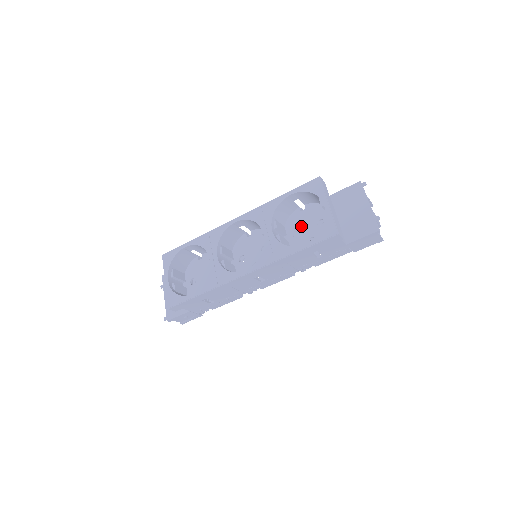
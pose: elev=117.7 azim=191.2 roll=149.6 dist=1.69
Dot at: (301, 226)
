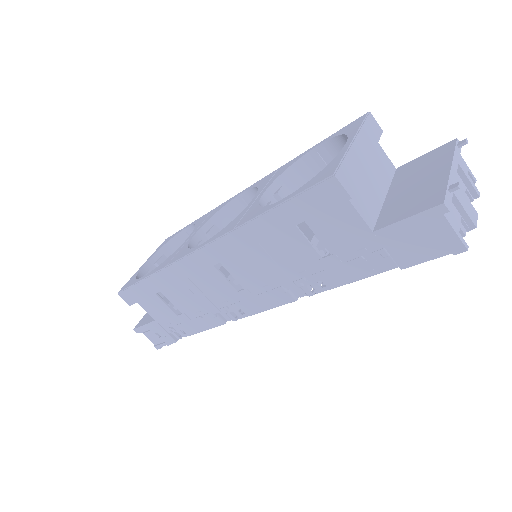
Dot at: occluded
